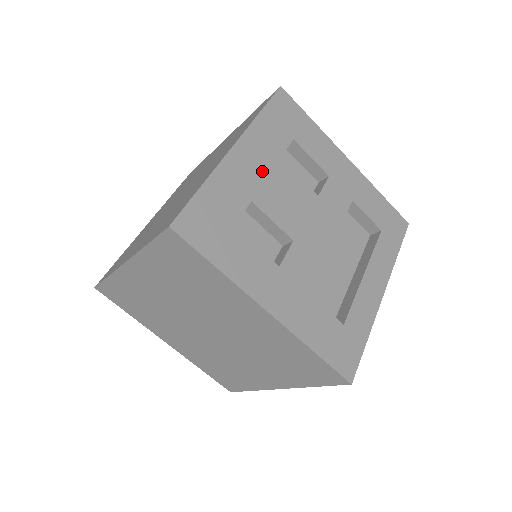
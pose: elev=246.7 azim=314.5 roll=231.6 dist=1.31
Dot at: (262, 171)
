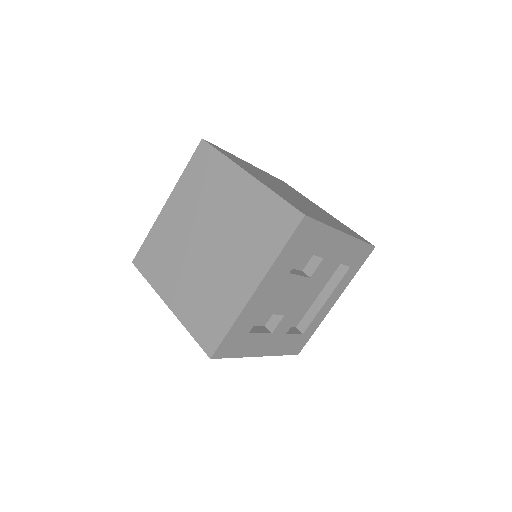
Dot at: (273, 291)
